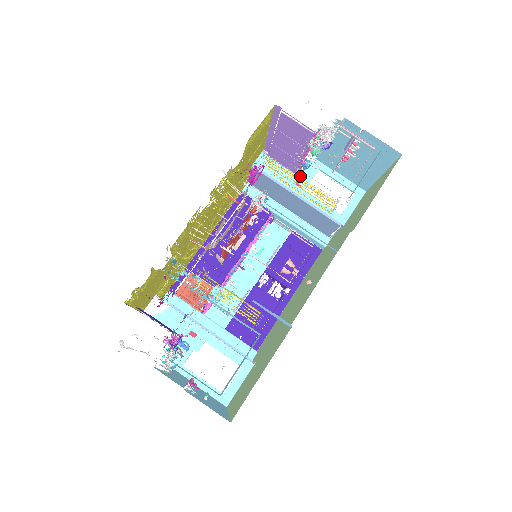
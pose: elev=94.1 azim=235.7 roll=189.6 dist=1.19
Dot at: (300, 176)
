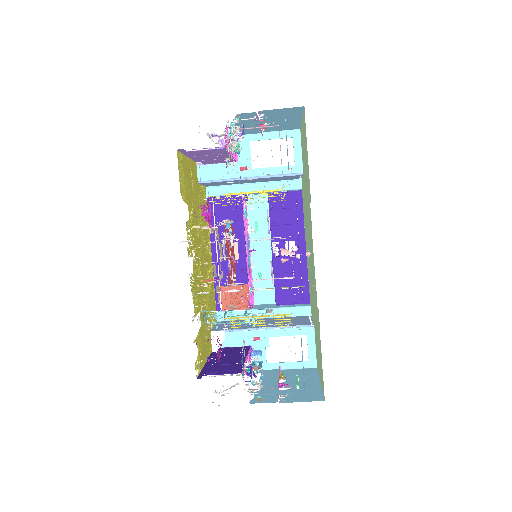
Dot at: (240, 160)
